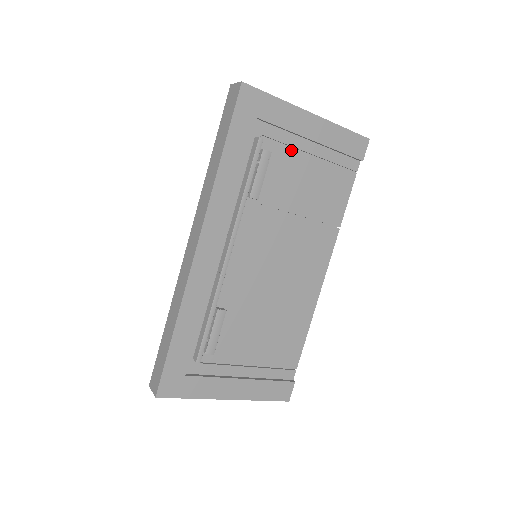
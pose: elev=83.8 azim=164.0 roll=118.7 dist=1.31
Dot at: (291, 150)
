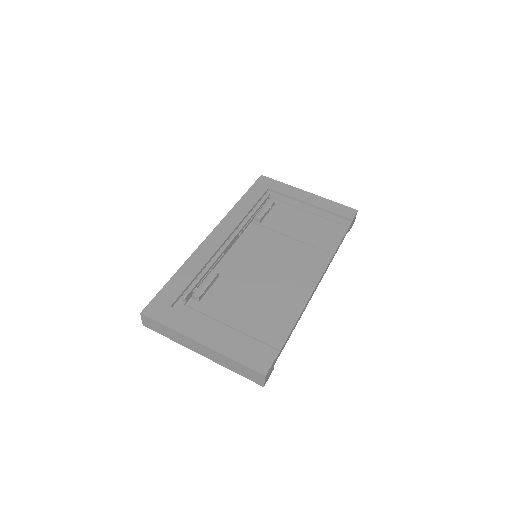
Dot at: (292, 207)
